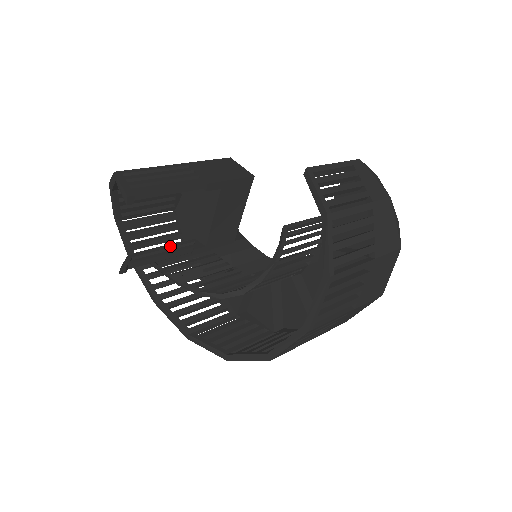
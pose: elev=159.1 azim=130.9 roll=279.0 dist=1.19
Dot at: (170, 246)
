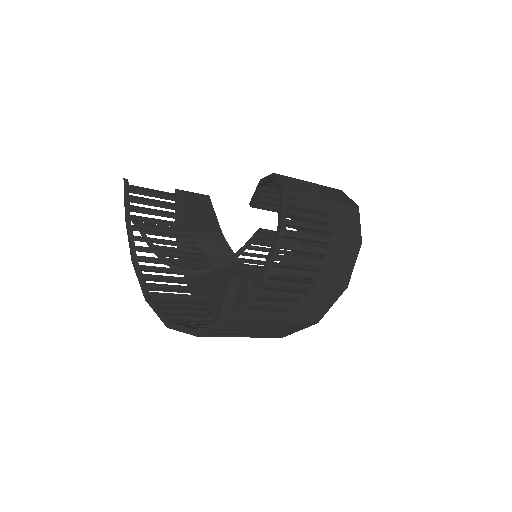
Dot at: (172, 235)
